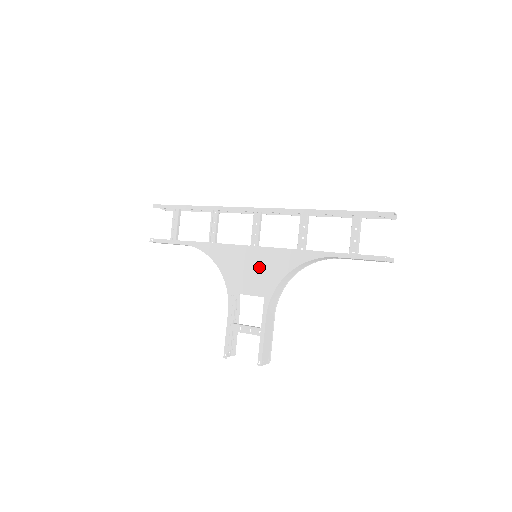
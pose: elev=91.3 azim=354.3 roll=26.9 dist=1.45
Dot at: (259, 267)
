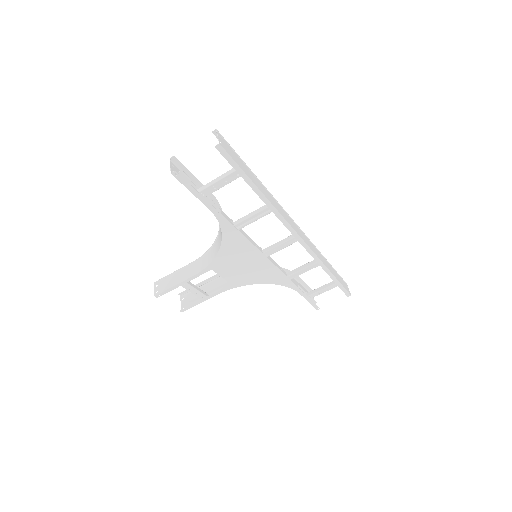
Dot at: (252, 269)
